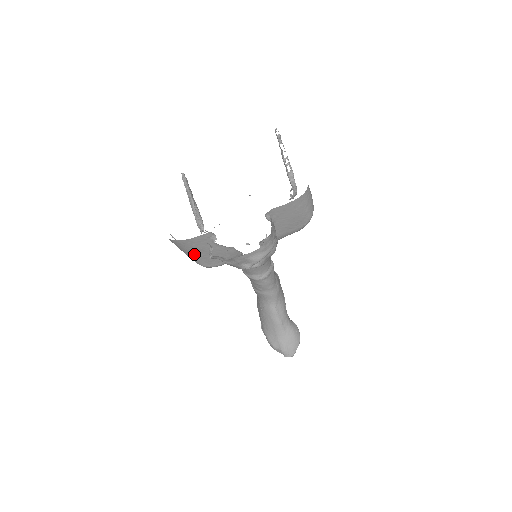
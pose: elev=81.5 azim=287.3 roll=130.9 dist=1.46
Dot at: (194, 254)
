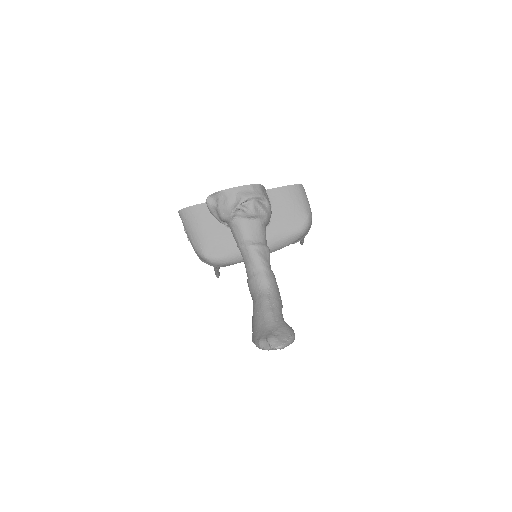
Dot at: (197, 232)
